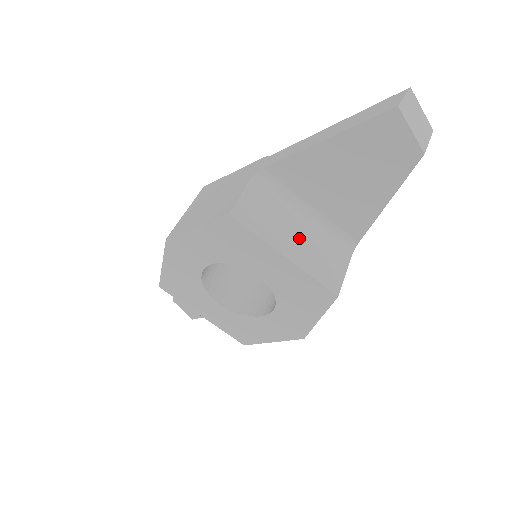
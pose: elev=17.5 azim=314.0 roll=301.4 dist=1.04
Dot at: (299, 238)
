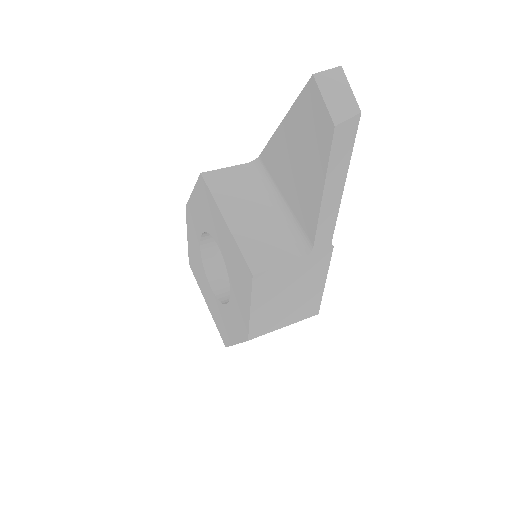
Dot at: (254, 217)
